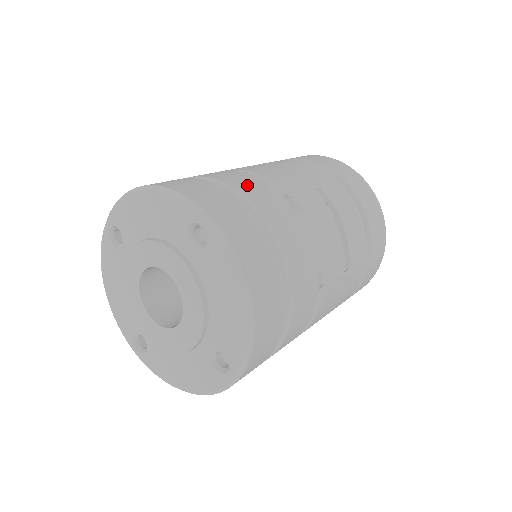
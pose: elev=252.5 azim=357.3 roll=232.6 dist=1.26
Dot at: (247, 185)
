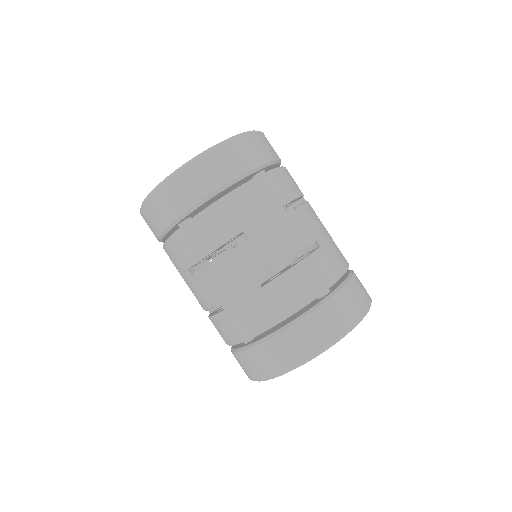
Dot at: (289, 179)
